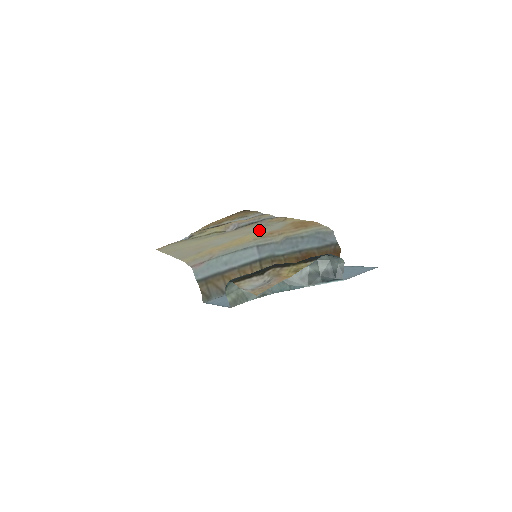
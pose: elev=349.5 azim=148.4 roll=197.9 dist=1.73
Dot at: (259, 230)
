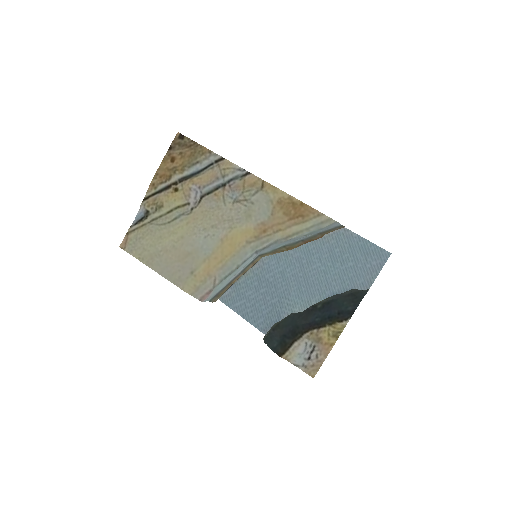
Dot at: (242, 217)
